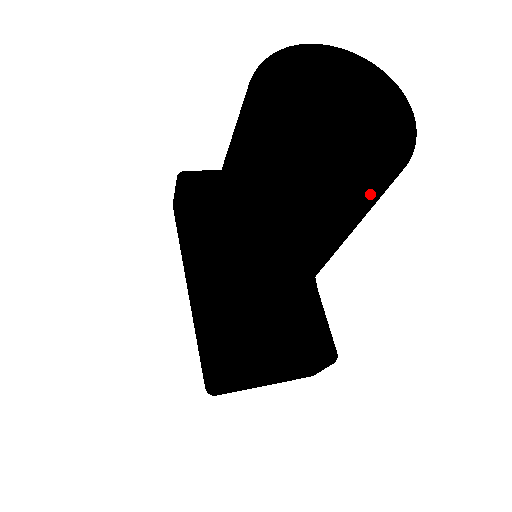
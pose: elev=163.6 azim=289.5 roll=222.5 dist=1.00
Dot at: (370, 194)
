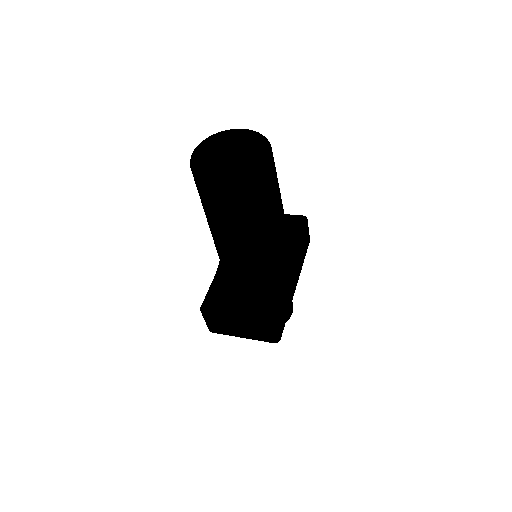
Dot at: (227, 189)
